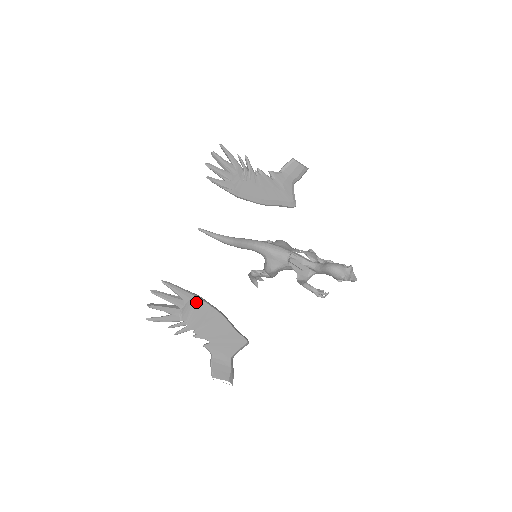
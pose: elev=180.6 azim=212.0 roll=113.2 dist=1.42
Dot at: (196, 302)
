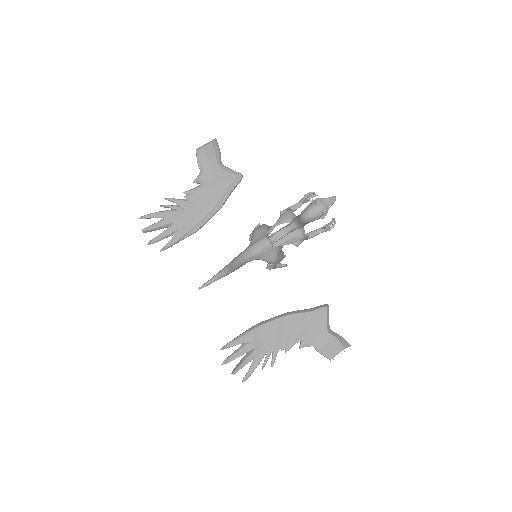
Dot at: (259, 332)
